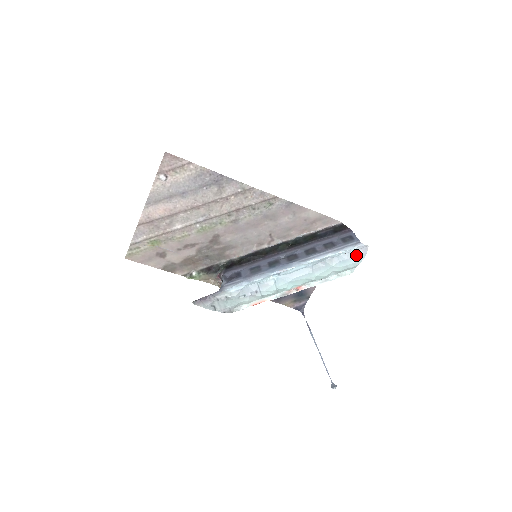
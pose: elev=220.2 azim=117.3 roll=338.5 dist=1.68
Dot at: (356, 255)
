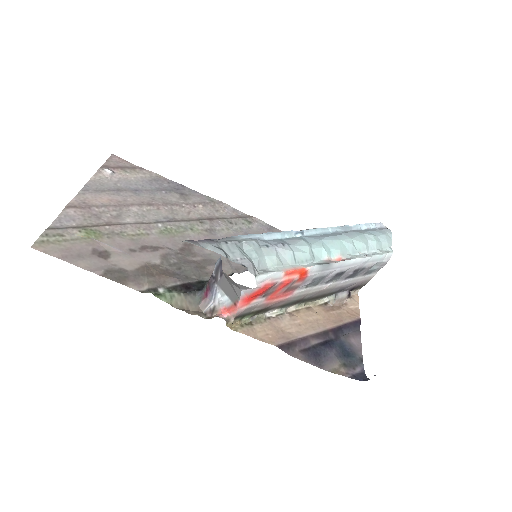
Dot at: (380, 230)
